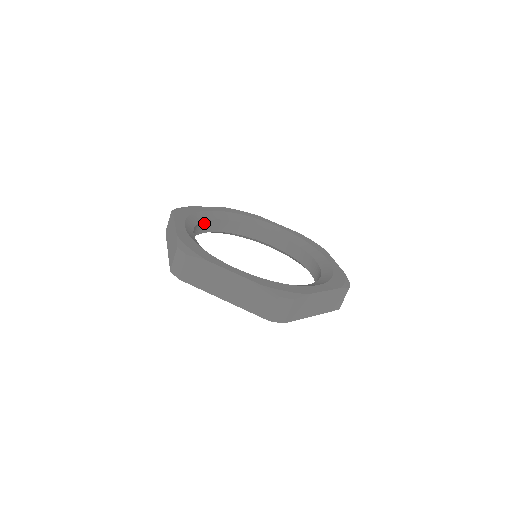
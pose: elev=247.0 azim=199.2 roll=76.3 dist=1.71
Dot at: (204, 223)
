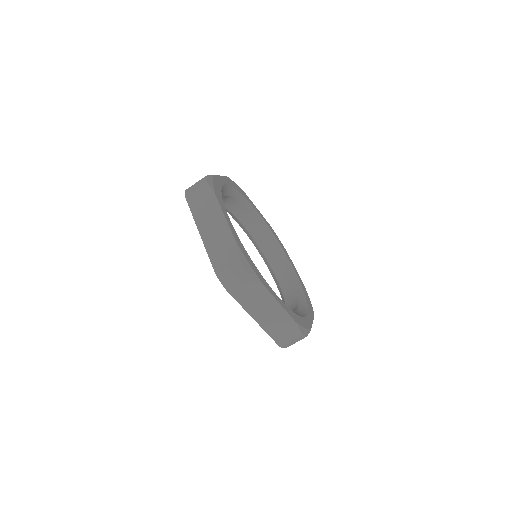
Dot at: occluded
